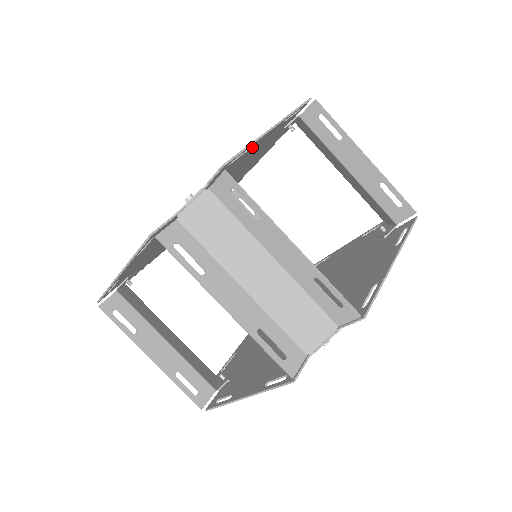
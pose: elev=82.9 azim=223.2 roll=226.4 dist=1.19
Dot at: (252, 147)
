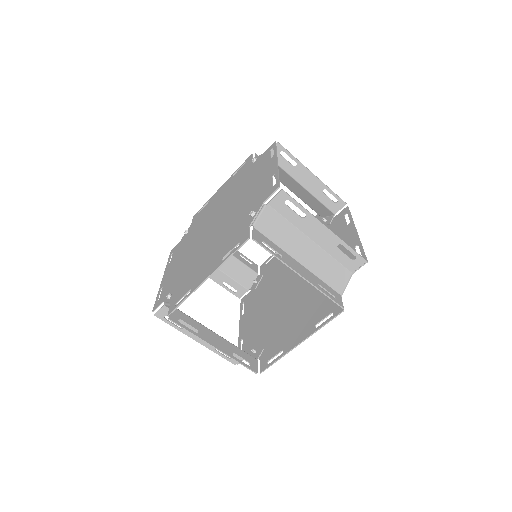
Dot at: (196, 284)
